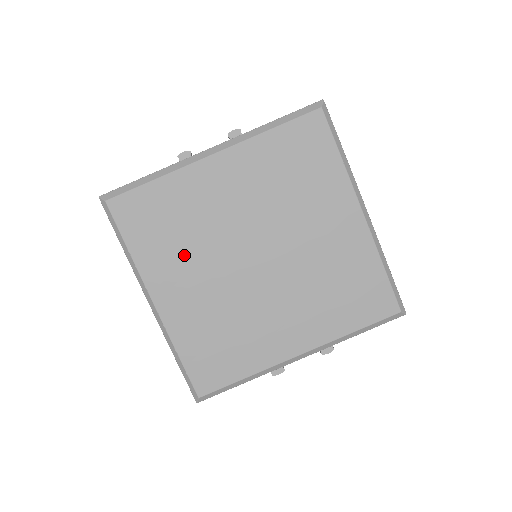
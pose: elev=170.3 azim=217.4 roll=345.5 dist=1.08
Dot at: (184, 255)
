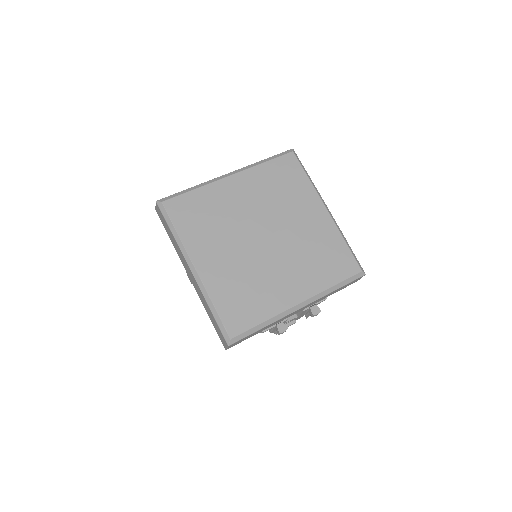
Dot at: (215, 235)
